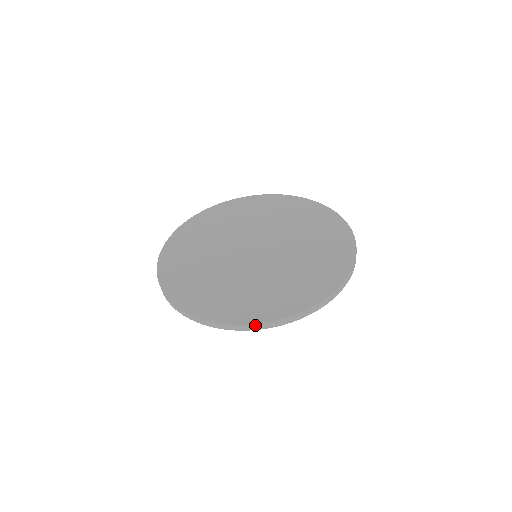
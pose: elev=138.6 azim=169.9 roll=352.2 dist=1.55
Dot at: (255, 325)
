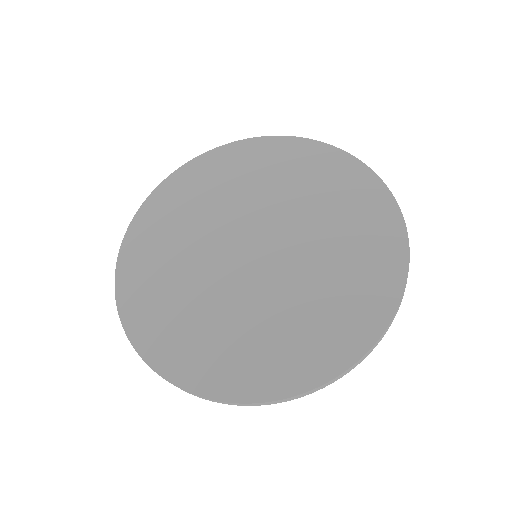
Dot at: (298, 395)
